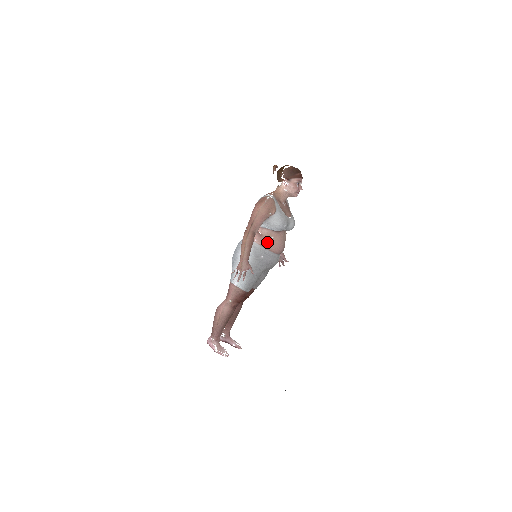
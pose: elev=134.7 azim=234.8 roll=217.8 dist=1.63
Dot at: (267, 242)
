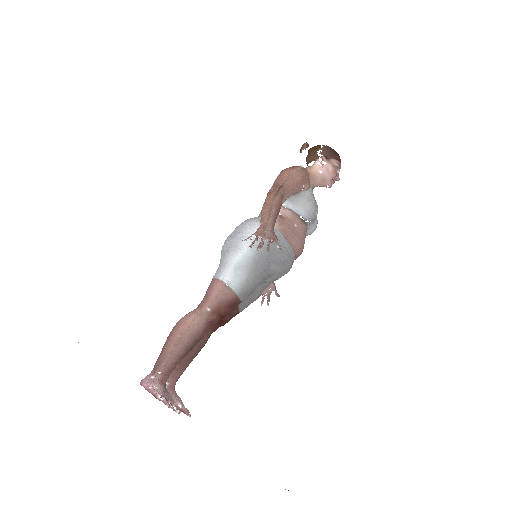
Dot at: (288, 228)
